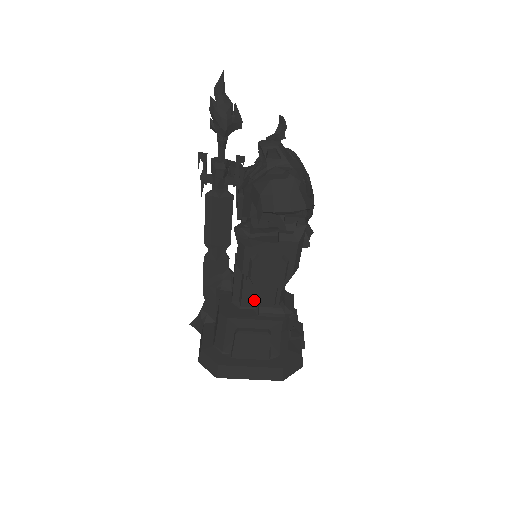
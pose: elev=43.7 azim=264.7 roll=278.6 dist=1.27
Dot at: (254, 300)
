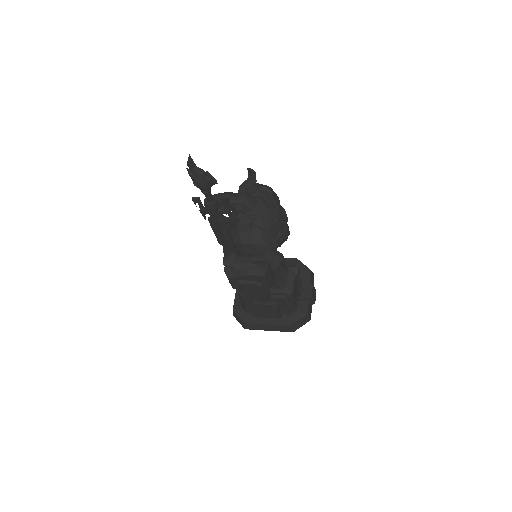
Dot at: occluded
